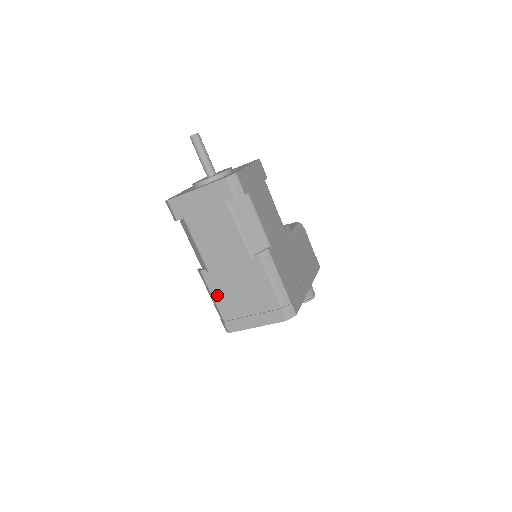
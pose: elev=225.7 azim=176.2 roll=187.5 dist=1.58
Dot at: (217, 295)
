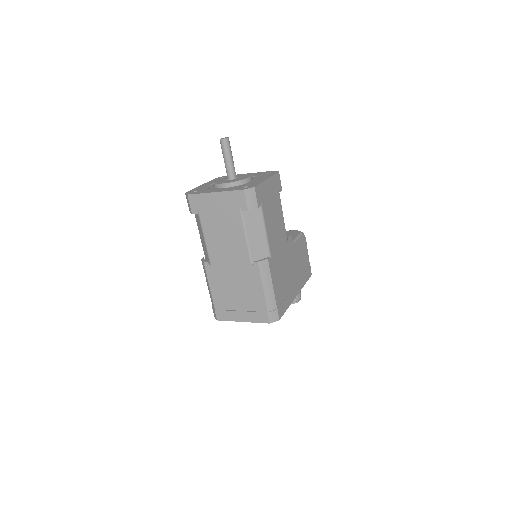
Dot at: (214, 286)
